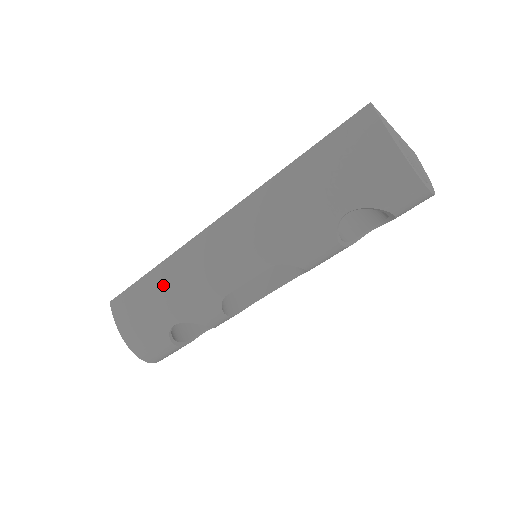
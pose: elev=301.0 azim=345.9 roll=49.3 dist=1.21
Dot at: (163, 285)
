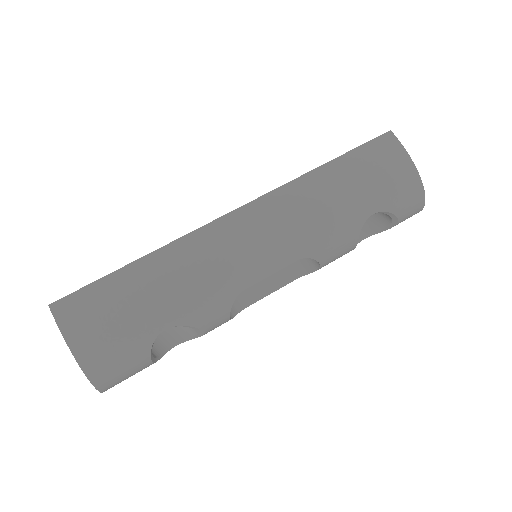
Dot at: (157, 278)
